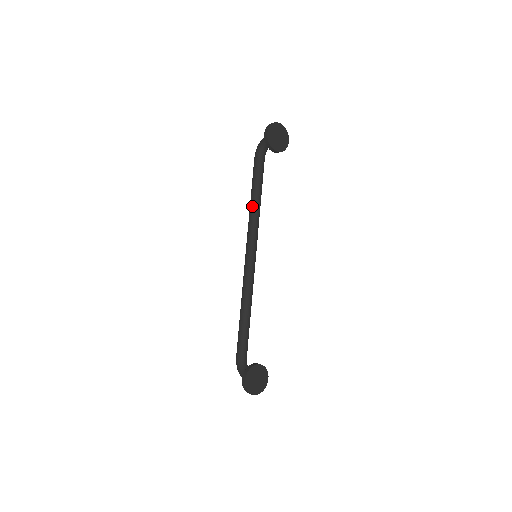
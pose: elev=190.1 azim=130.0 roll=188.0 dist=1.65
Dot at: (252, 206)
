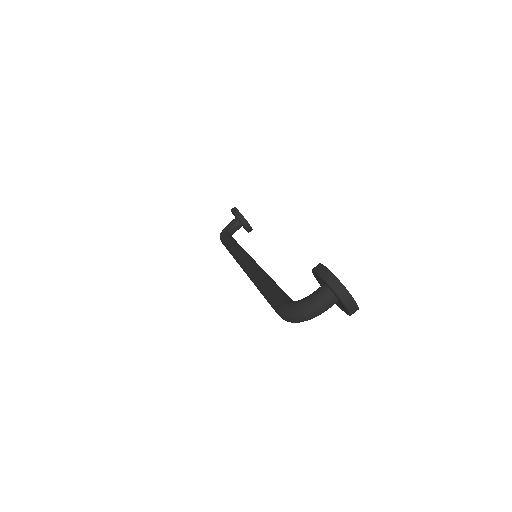
Dot at: (233, 243)
